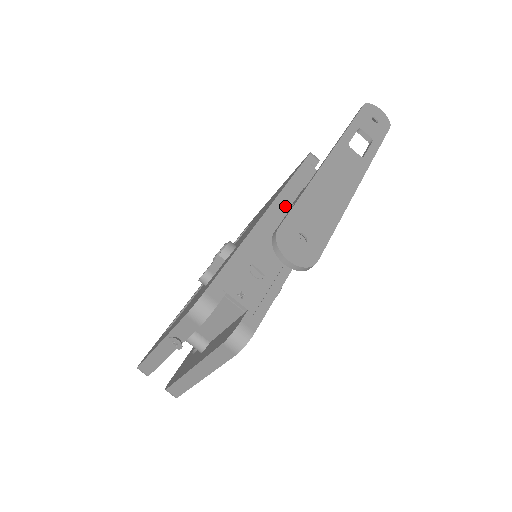
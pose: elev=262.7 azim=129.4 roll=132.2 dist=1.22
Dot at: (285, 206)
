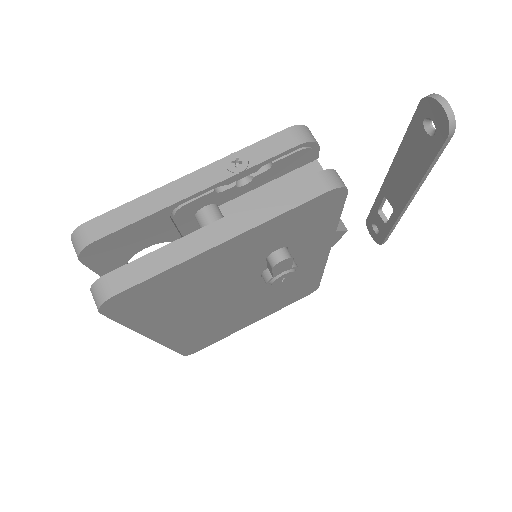
Dot at: occluded
